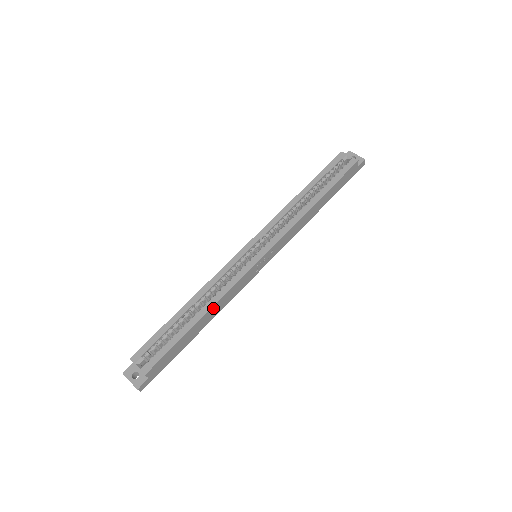
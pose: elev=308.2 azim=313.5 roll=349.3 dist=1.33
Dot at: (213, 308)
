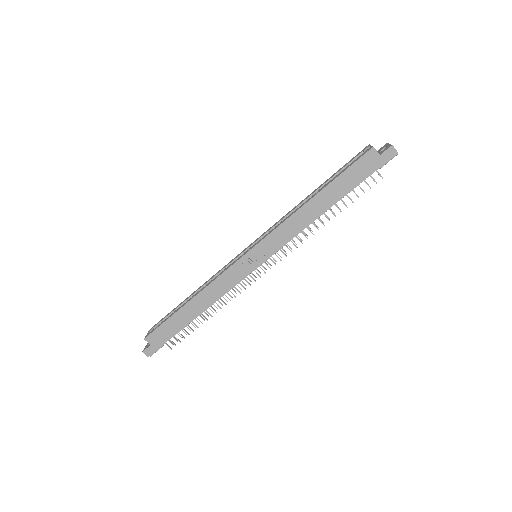
Dot at: (201, 295)
